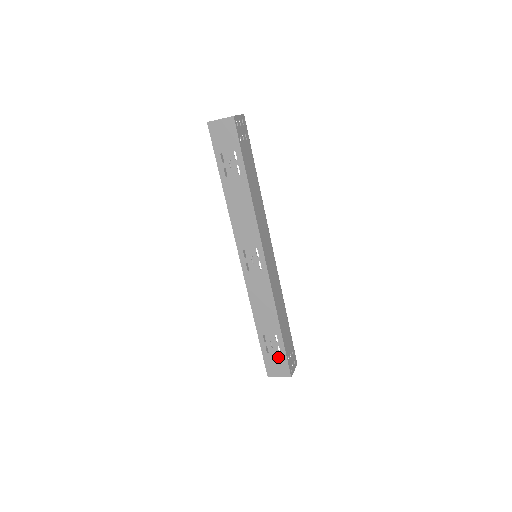
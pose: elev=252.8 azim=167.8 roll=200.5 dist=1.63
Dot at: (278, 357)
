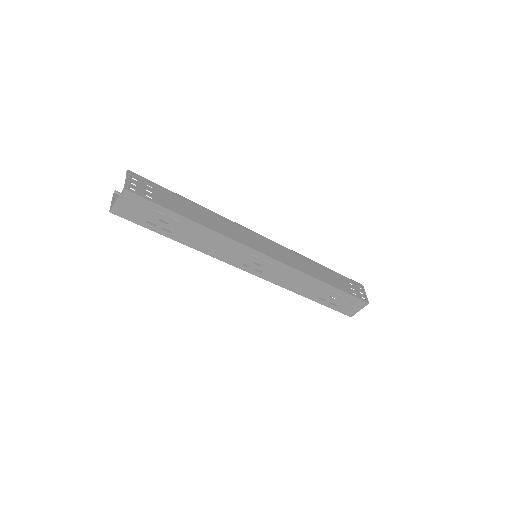
Dot at: (346, 301)
